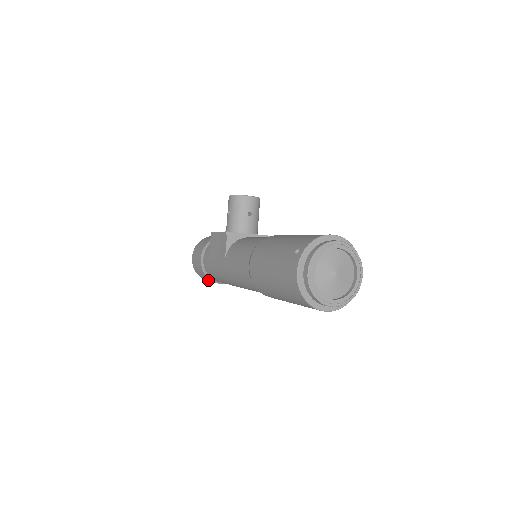
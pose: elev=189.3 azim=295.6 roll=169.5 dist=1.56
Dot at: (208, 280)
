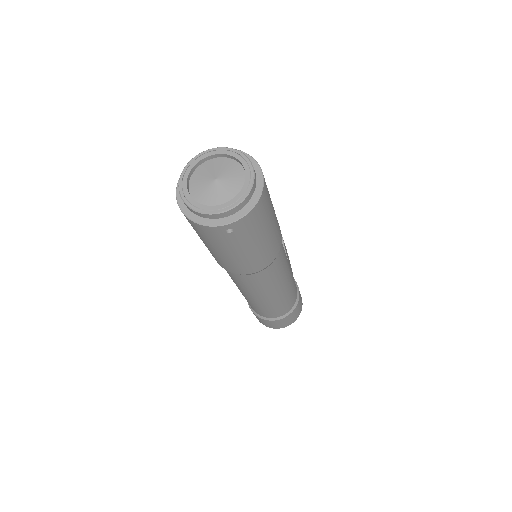
Dot at: (270, 324)
